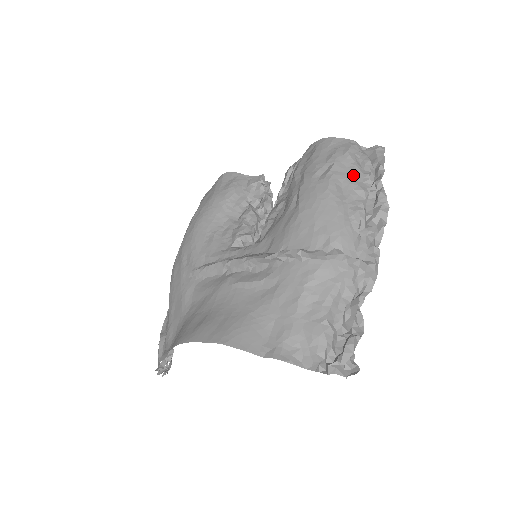
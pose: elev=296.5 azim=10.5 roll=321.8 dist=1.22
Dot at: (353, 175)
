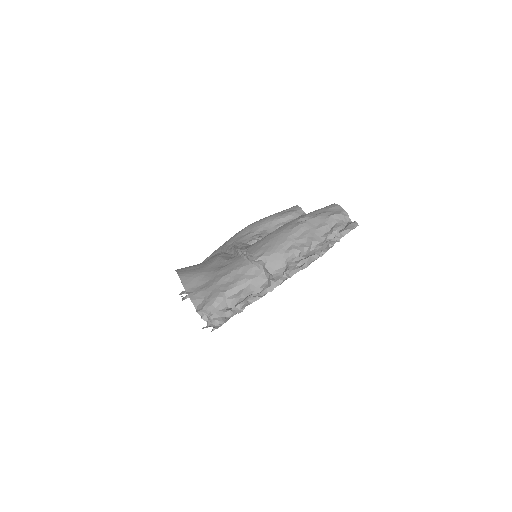
Dot at: (317, 230)
